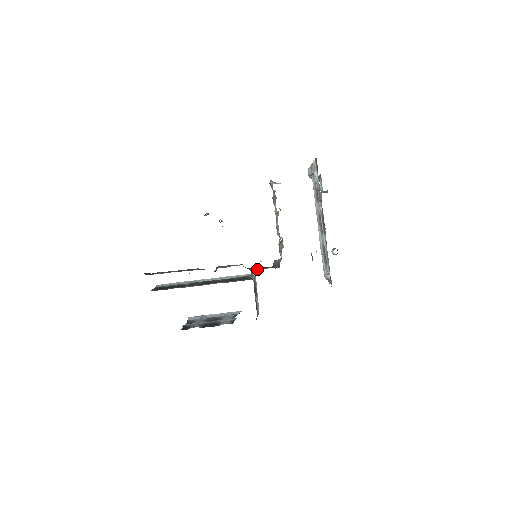
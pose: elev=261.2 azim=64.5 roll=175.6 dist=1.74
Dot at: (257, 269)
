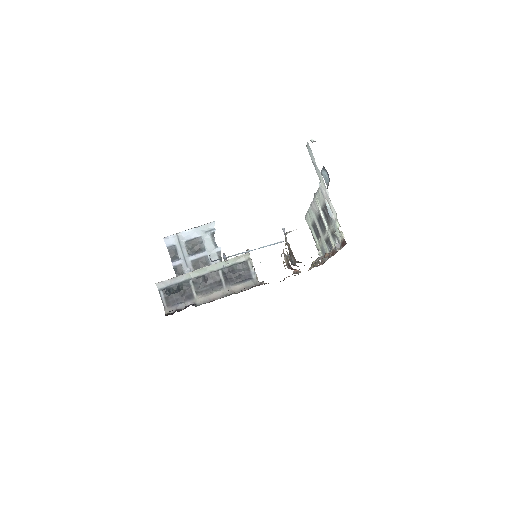
Dot at: occluded
